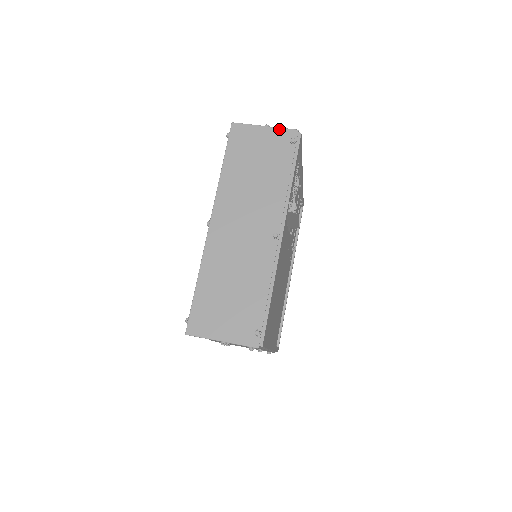
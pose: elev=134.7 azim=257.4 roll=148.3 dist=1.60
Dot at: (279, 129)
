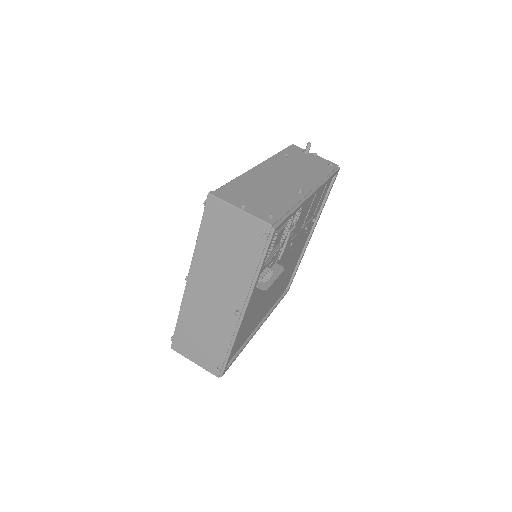
Dot at: (253, 218)
